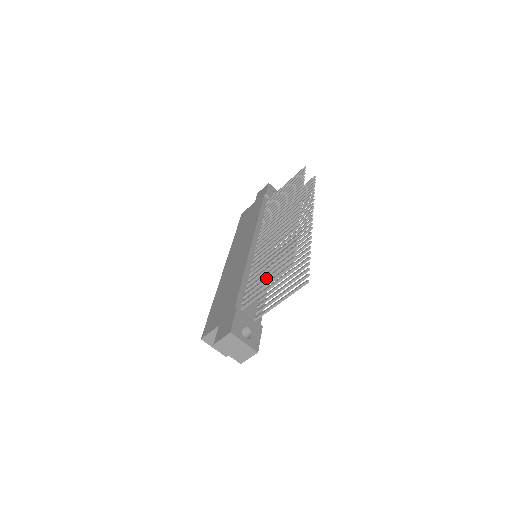
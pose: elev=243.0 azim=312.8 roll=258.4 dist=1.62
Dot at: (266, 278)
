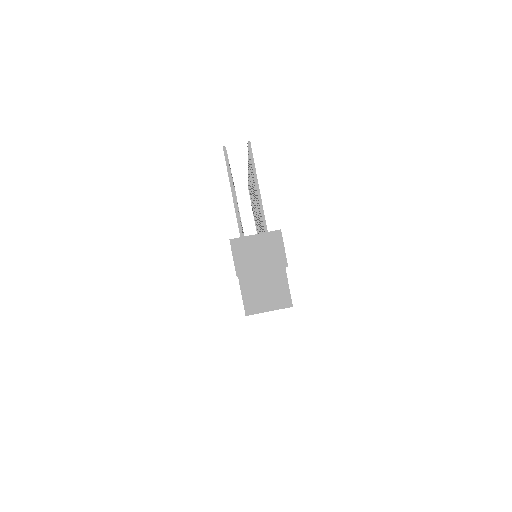
Dot at: occluded
